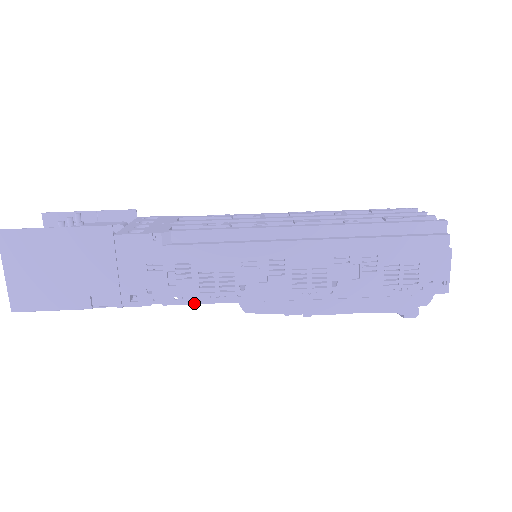
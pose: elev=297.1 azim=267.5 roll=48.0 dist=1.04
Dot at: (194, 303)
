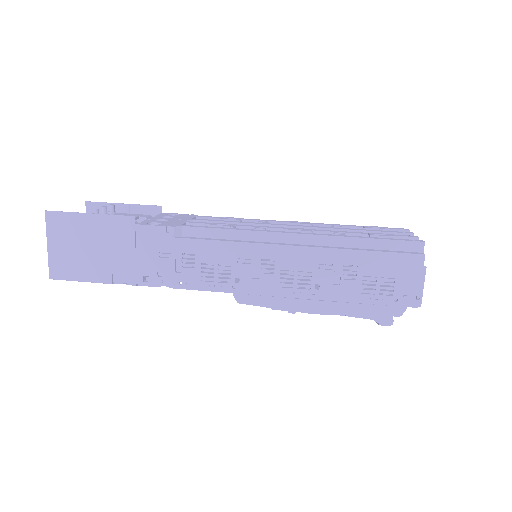
Dot at: (195, 289)
